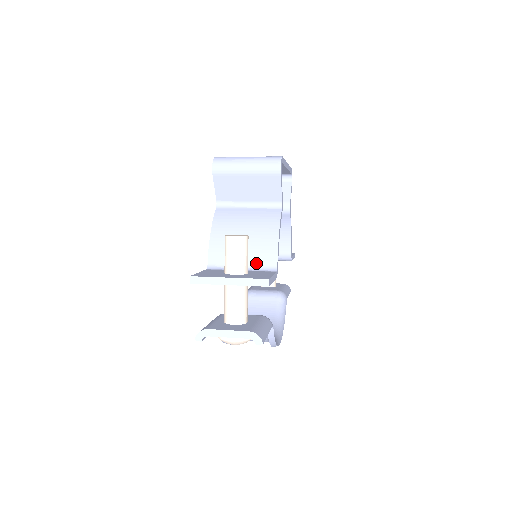
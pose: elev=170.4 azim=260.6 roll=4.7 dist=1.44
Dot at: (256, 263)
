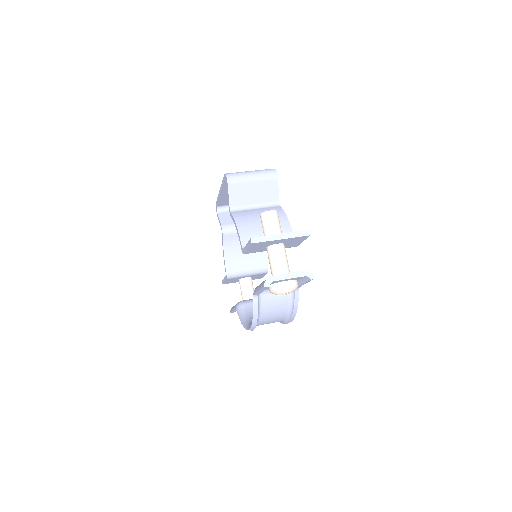
Dot at: occluded
